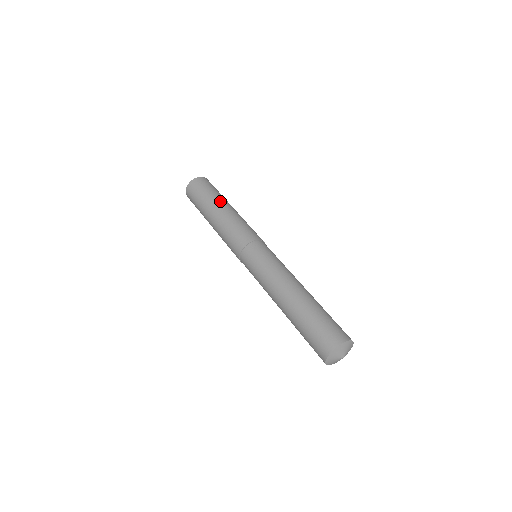
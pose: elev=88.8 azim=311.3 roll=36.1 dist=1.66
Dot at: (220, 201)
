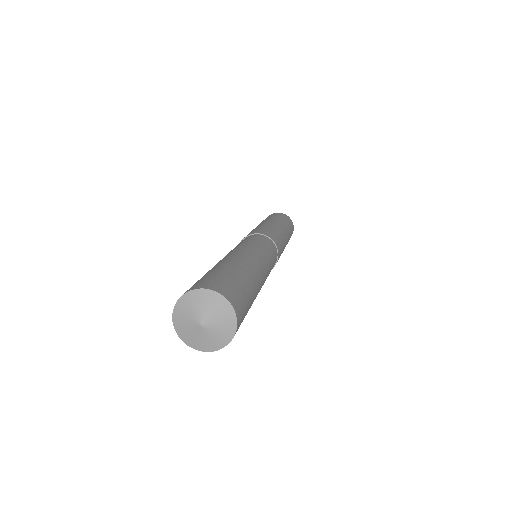
Dot at: (284, 225)
